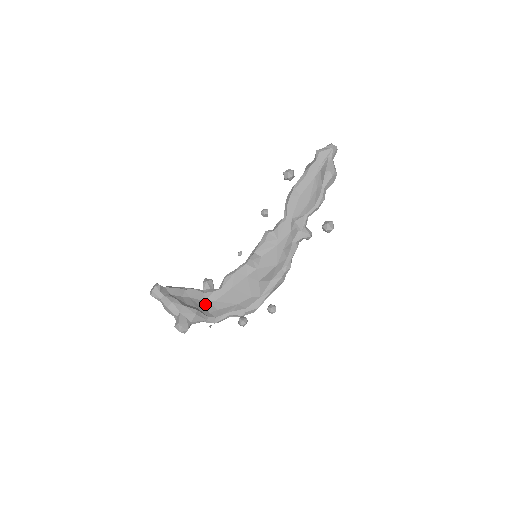
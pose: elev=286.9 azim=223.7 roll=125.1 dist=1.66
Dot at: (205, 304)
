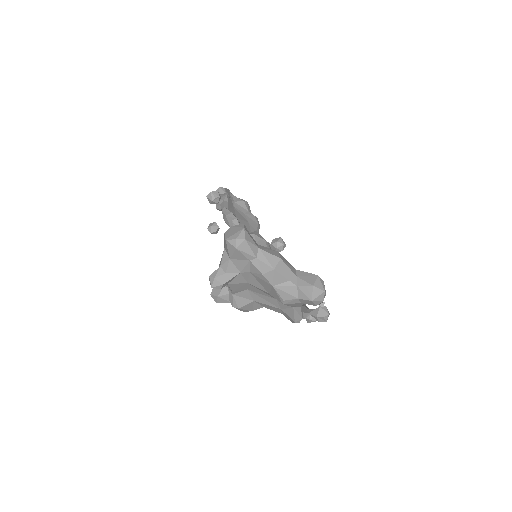
Dot at: occluded
